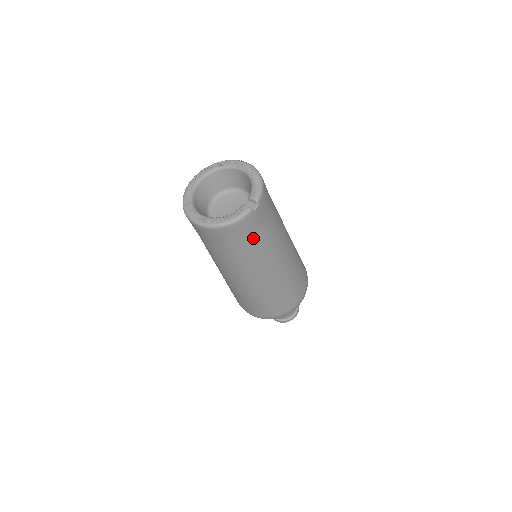
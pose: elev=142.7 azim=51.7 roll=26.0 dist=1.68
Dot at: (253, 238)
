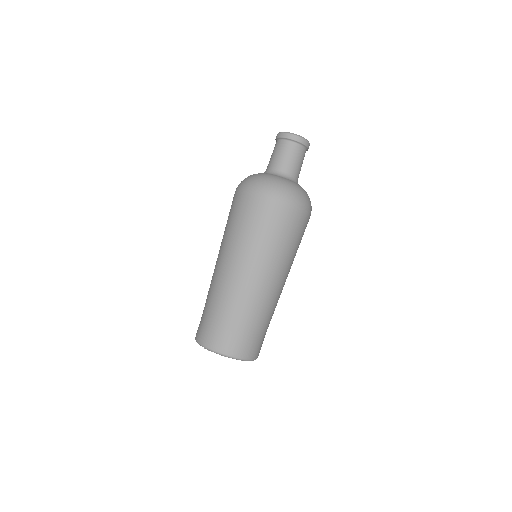
Dot at: occluded
